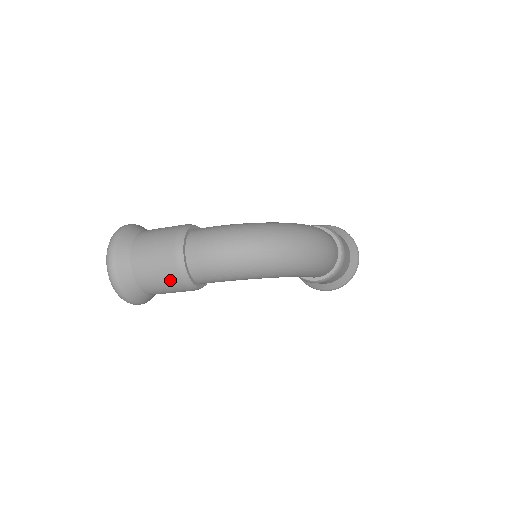
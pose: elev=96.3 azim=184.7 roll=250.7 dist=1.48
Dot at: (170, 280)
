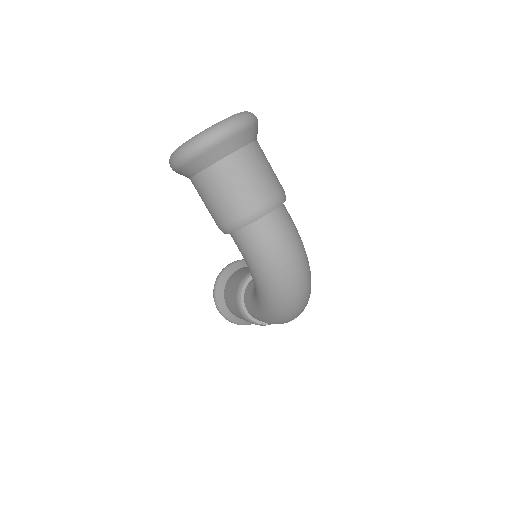
Dot at: (233, 207)
